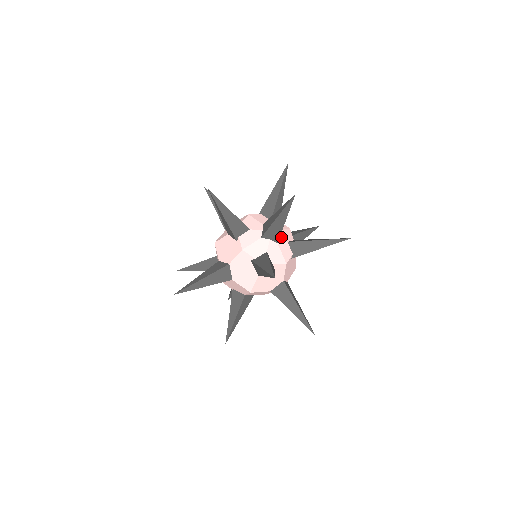
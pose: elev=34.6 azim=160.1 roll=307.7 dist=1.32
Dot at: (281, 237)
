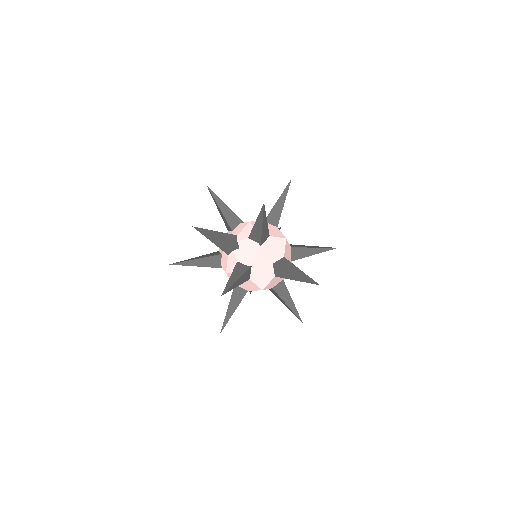
Dot at: (240, 240)
